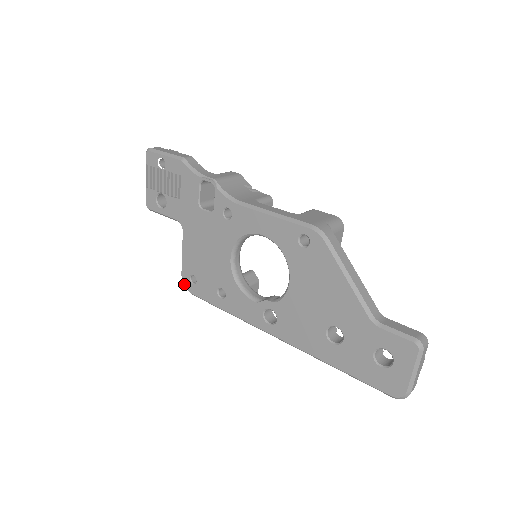
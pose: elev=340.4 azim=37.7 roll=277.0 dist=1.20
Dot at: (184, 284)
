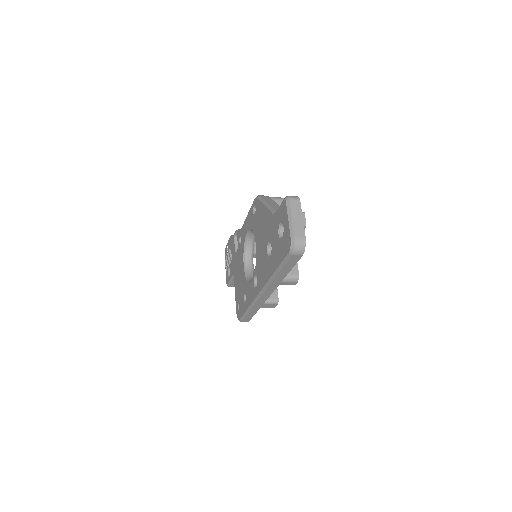
Dot at: (237, 317)
